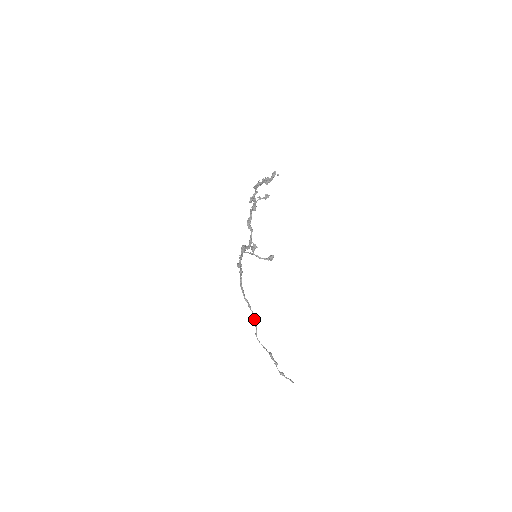
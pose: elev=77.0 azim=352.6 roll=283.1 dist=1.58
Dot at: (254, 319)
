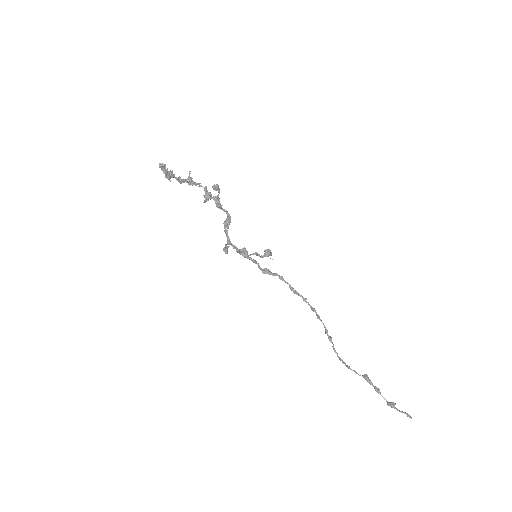
Dot at: (325, 332)
